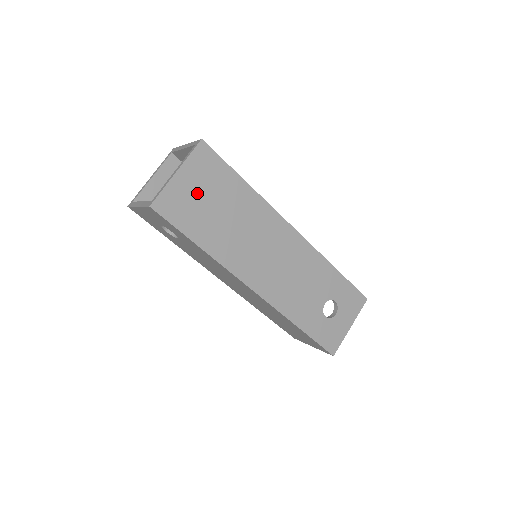
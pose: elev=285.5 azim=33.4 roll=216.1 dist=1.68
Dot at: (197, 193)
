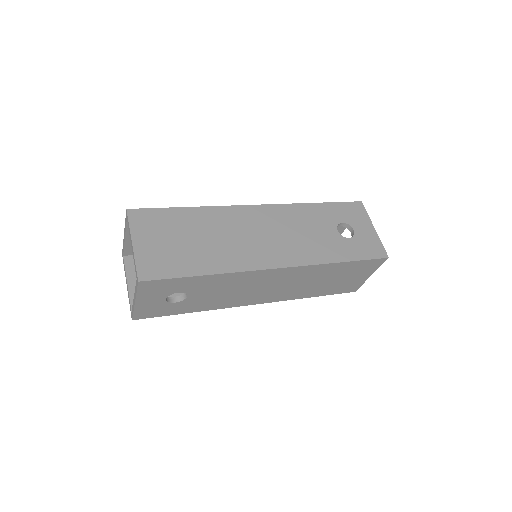
Dot at: (162, 243)
